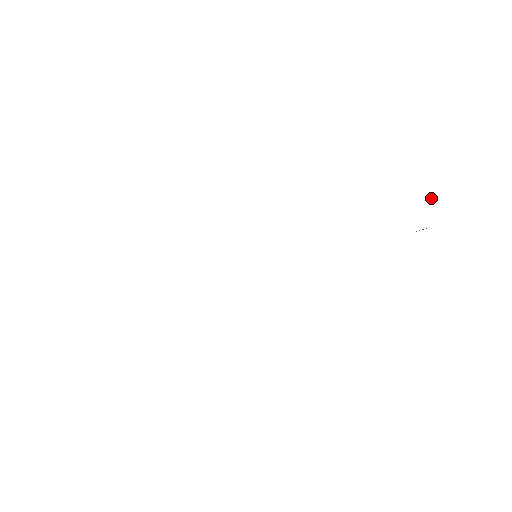
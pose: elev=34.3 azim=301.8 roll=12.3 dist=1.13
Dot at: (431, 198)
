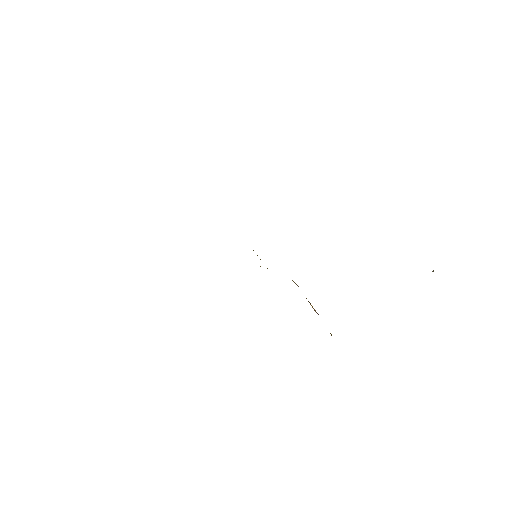
Dot at: occluded
